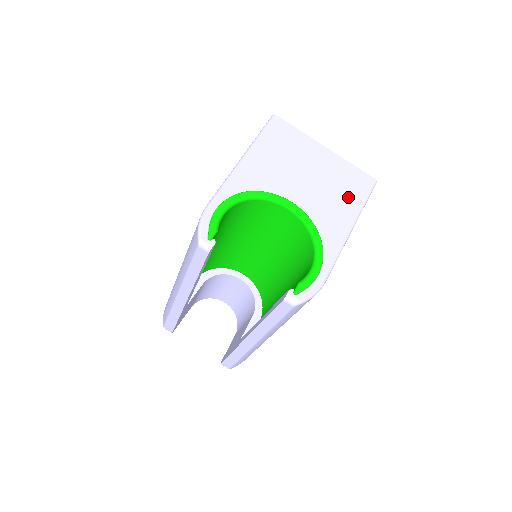
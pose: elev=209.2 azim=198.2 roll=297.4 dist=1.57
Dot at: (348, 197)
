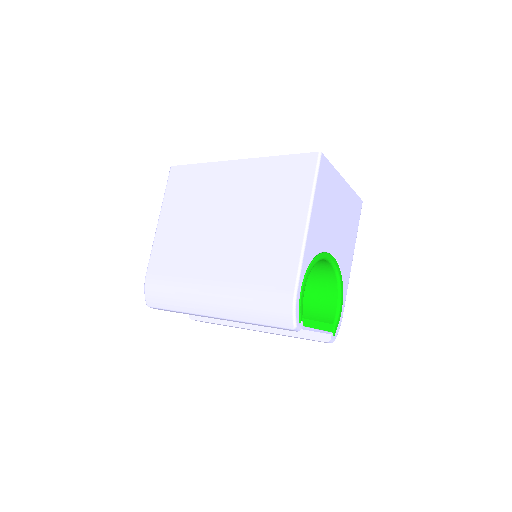
Dot at: (352, 230)
